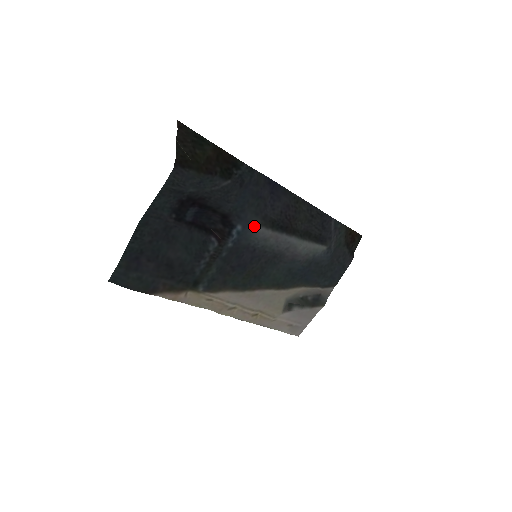
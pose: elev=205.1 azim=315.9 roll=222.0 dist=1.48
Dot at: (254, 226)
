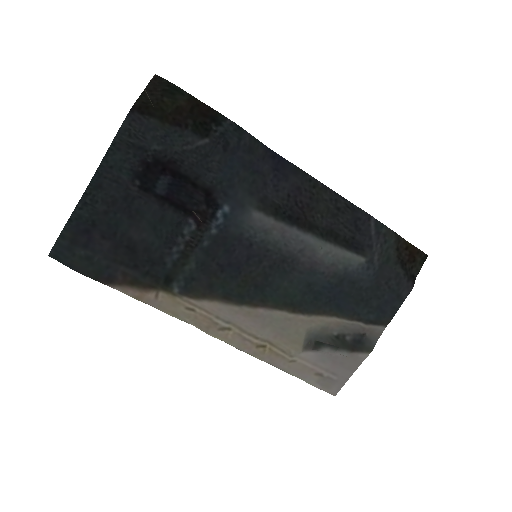
Dot at: (247, 209)
